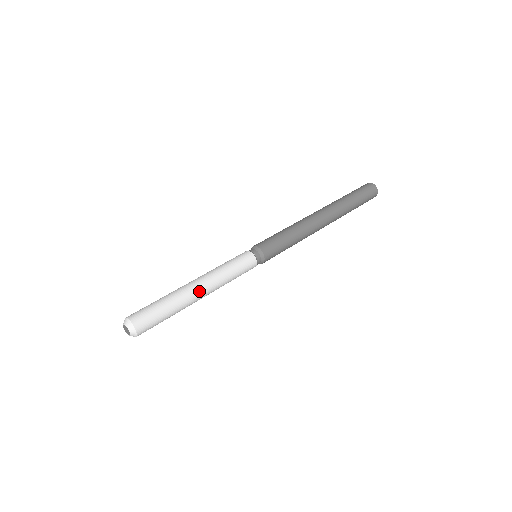
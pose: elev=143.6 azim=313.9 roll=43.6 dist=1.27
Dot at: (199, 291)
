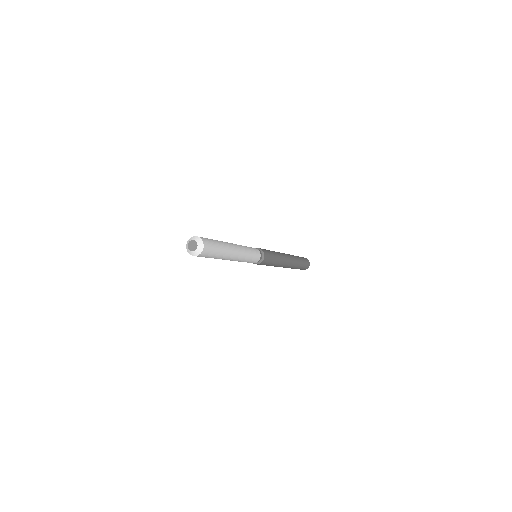
Dot at: occluded
